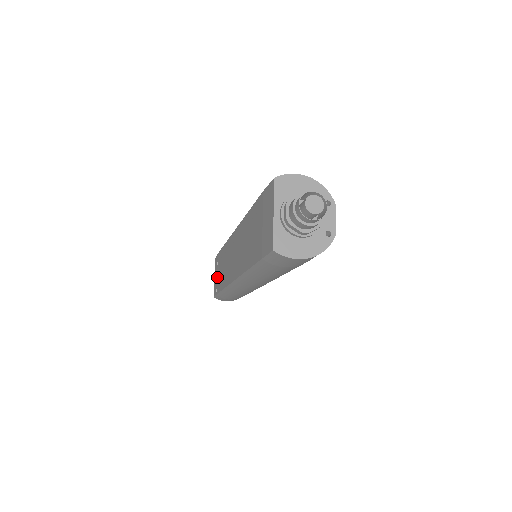
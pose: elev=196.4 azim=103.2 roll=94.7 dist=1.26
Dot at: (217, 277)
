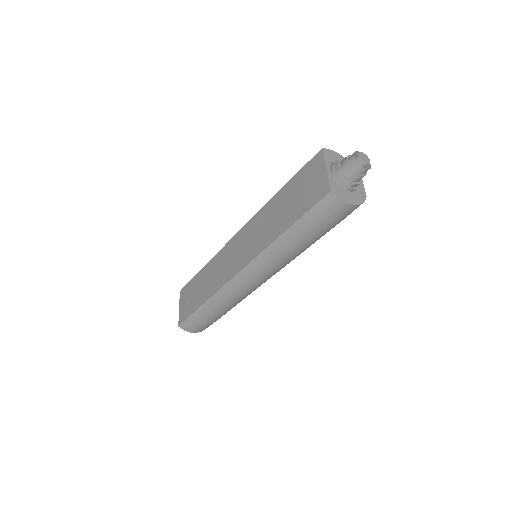
Dot at: (190, 301)
